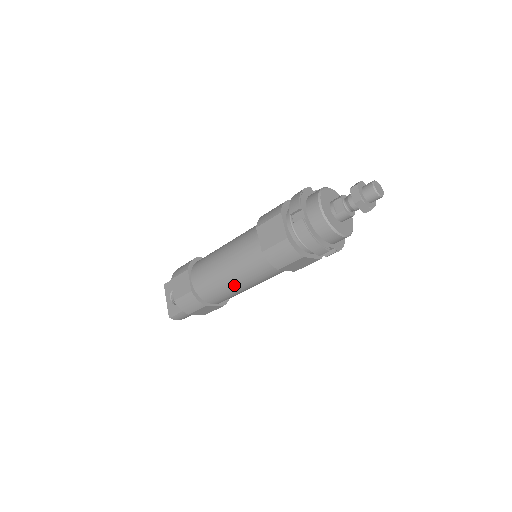
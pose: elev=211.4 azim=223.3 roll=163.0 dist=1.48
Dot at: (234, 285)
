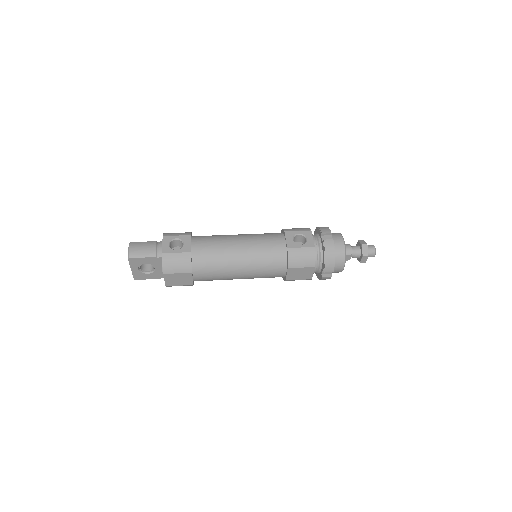
Dot at: occluded
